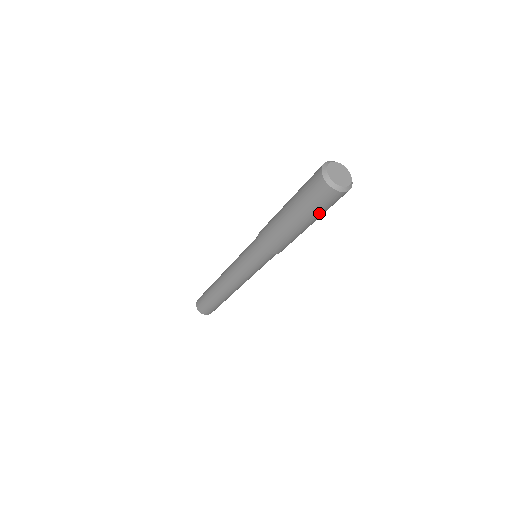
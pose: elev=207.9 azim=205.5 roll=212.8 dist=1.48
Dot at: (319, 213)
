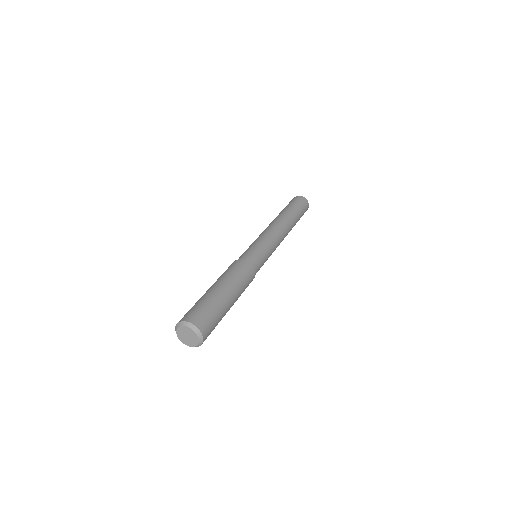
Dot at: occluded
